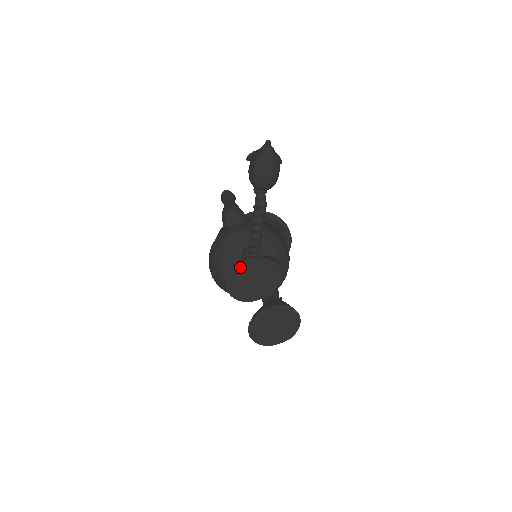
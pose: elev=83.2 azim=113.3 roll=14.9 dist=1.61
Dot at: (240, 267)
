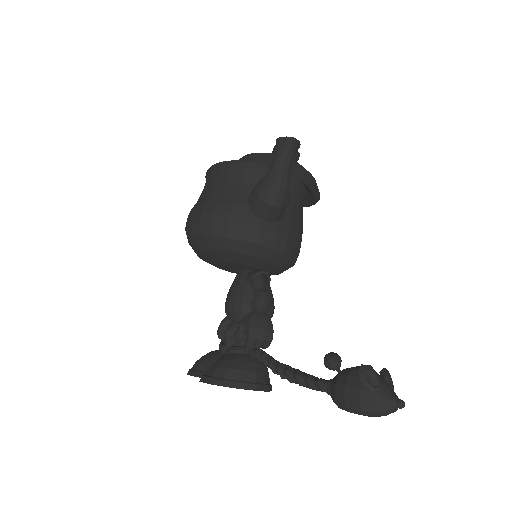
Dot at: (234, 387)
